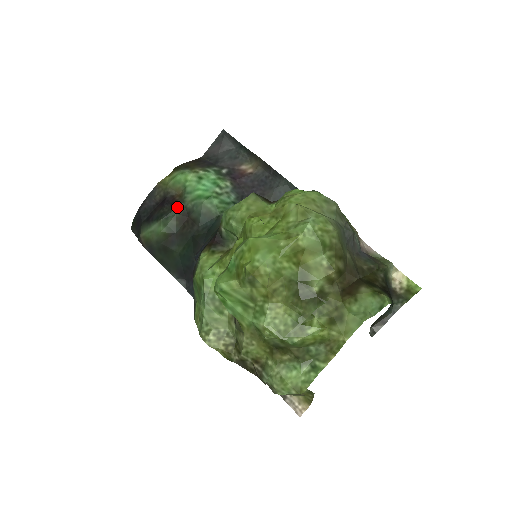
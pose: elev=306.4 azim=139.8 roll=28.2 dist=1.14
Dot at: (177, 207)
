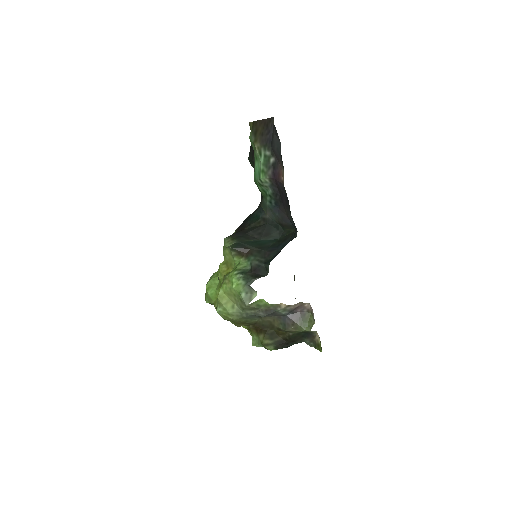
Dot at: (252, 160)
